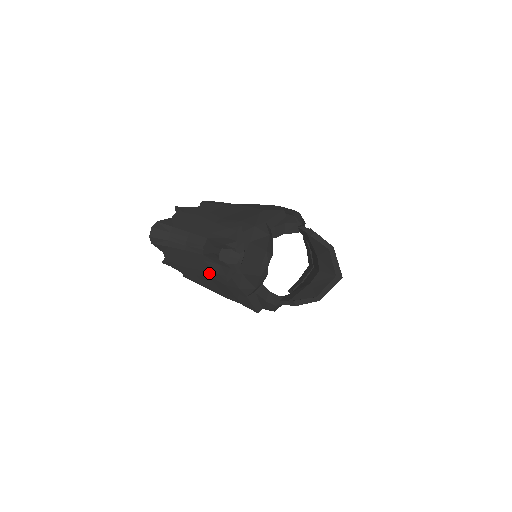
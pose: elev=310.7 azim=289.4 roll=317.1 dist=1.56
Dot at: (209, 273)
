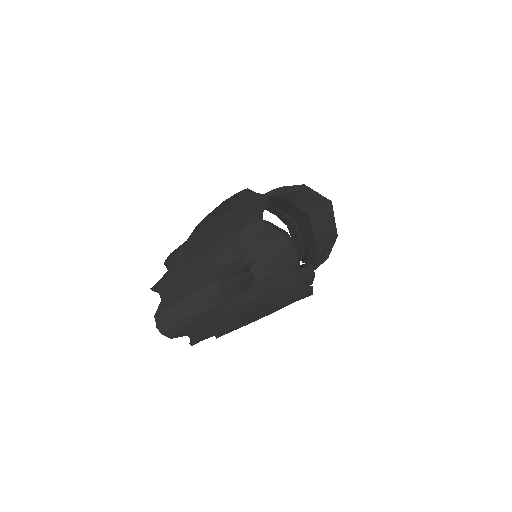
Dot at: (245, 307)
